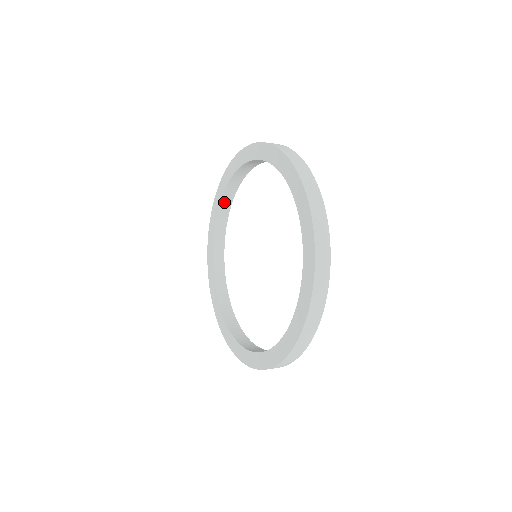
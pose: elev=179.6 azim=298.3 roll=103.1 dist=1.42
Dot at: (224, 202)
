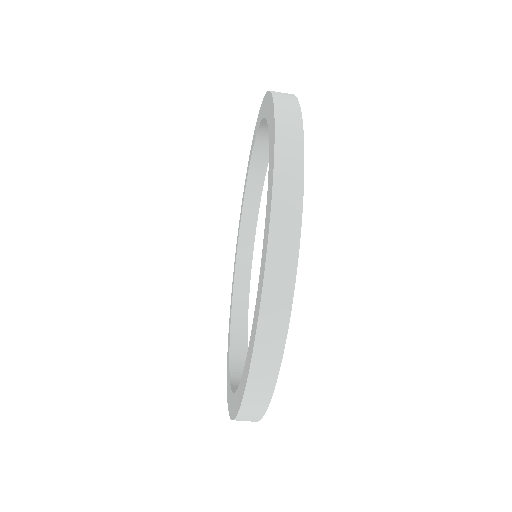
Dot at: (245, 226)
